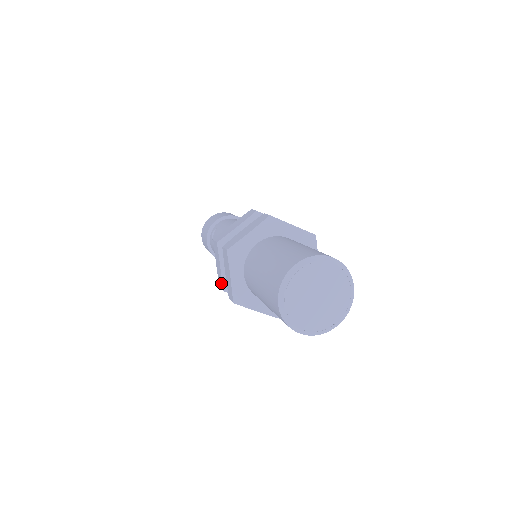
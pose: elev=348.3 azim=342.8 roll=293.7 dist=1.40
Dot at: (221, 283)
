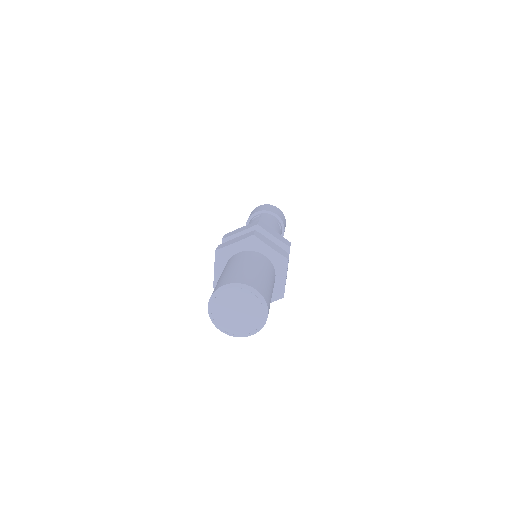
Dot at: occluded
